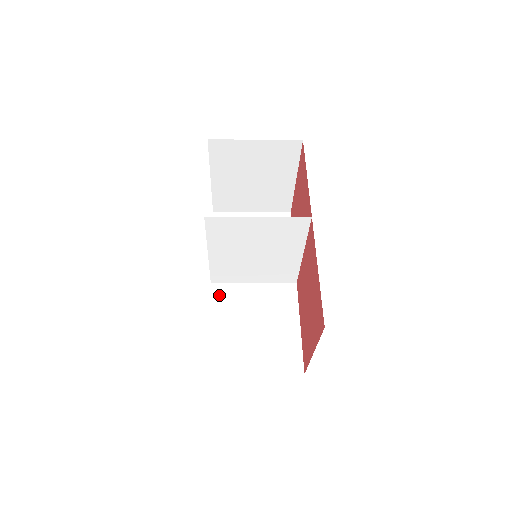
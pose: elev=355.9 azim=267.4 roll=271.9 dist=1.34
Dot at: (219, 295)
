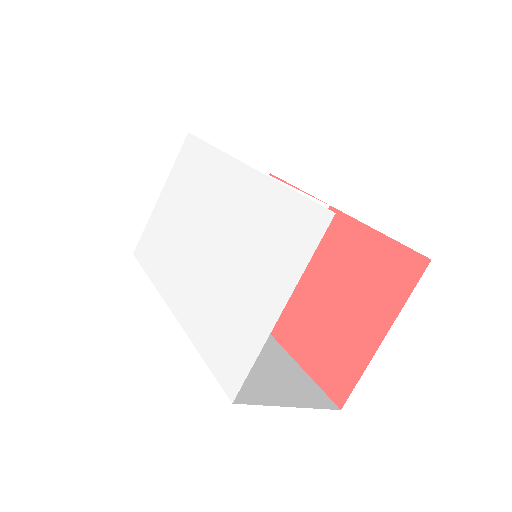
Dot at: occluded
